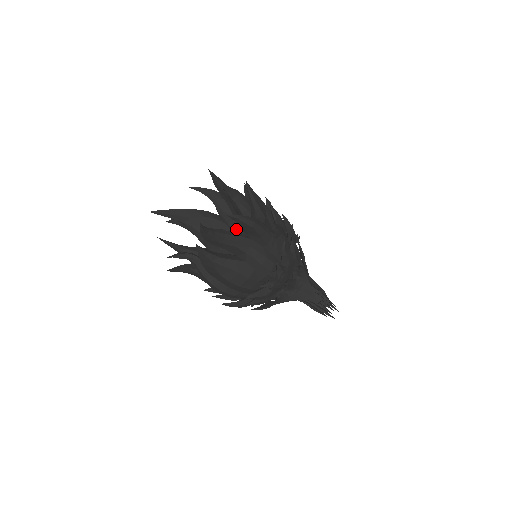
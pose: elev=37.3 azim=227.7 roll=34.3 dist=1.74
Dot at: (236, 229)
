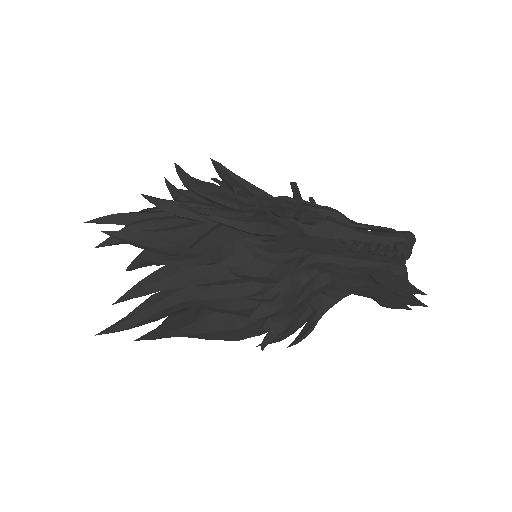
Dot at: occluded
